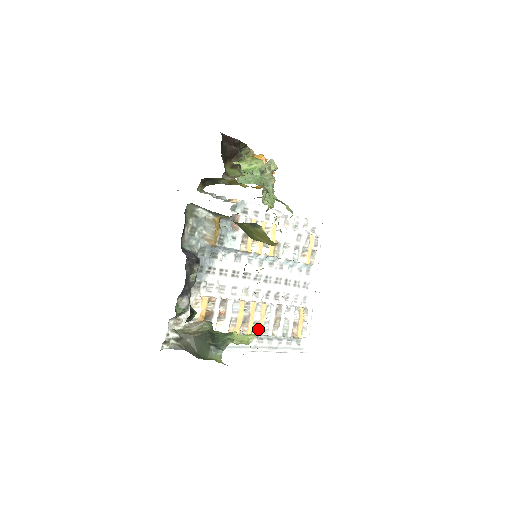
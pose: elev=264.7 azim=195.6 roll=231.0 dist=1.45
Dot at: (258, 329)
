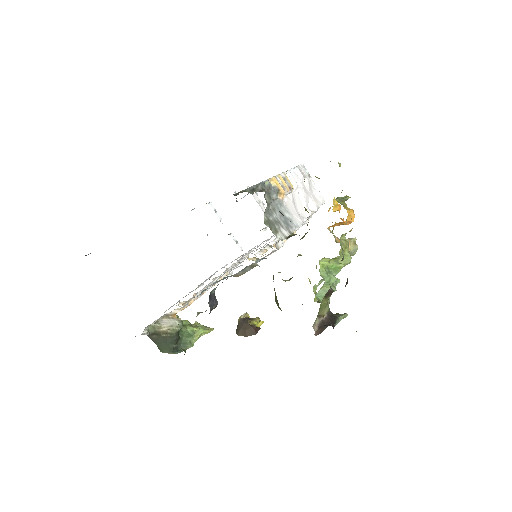
Dot at: occluded
